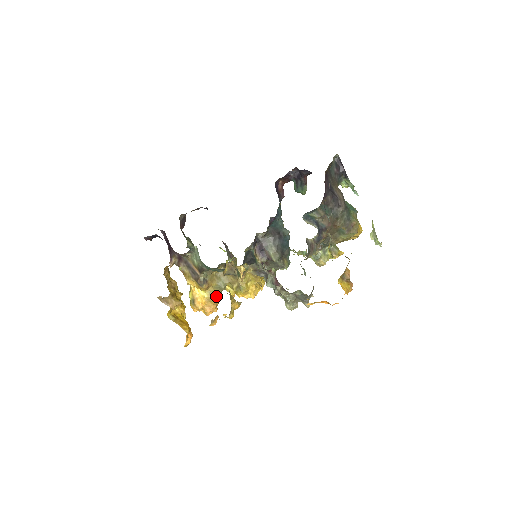
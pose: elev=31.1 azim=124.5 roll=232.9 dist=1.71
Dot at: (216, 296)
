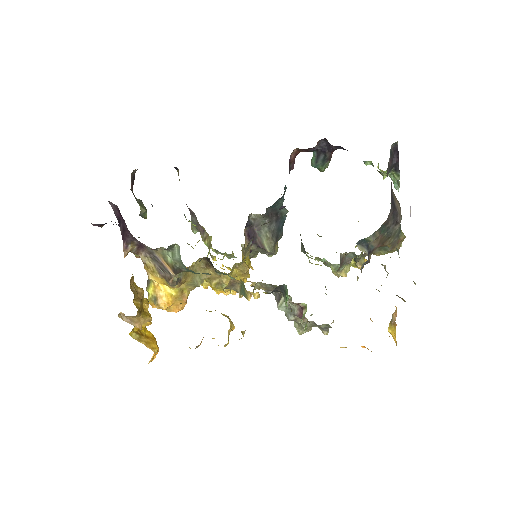
Dot at: (187, 293)
